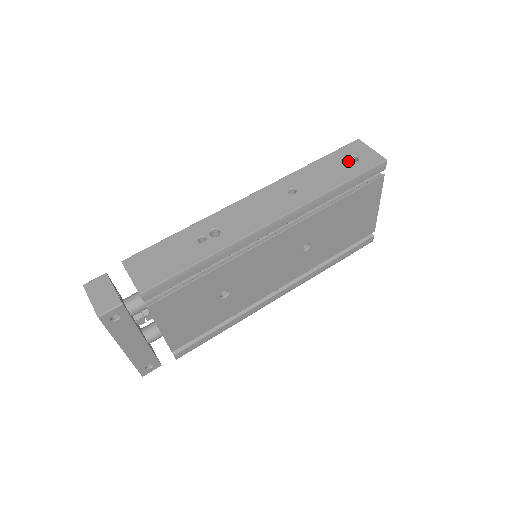
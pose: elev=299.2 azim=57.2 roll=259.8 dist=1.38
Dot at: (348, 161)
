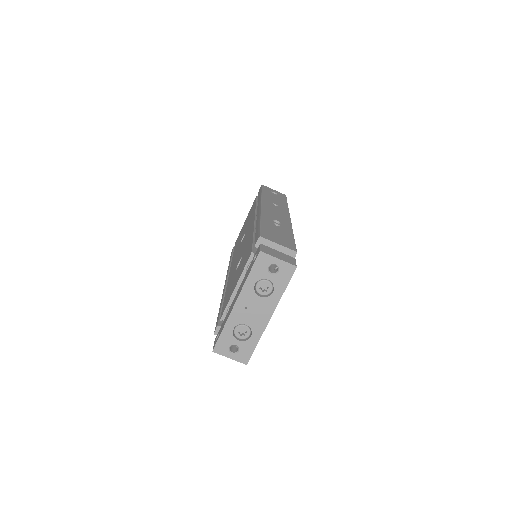
Dot at: (274, 194)
